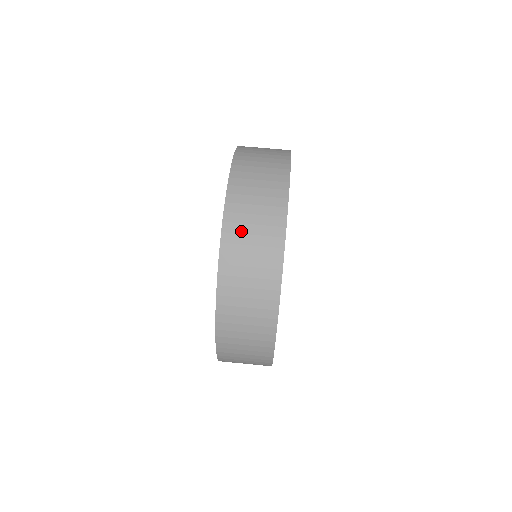
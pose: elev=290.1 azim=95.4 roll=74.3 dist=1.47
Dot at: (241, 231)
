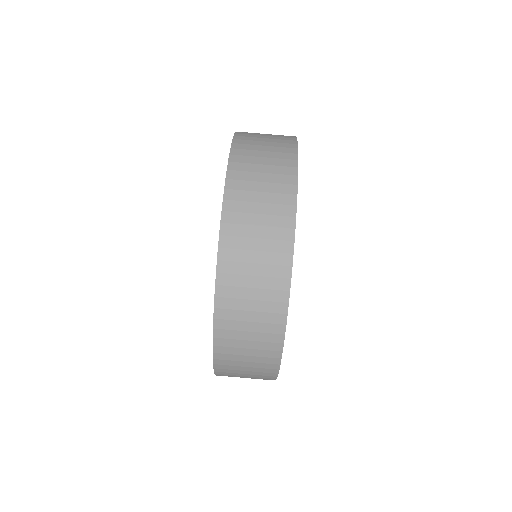
Dot at: (234, 359)
